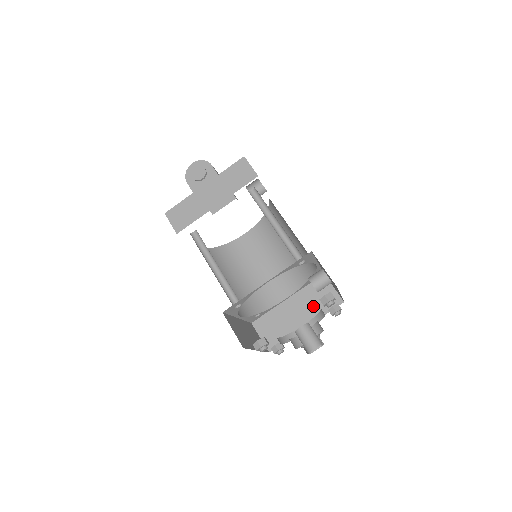
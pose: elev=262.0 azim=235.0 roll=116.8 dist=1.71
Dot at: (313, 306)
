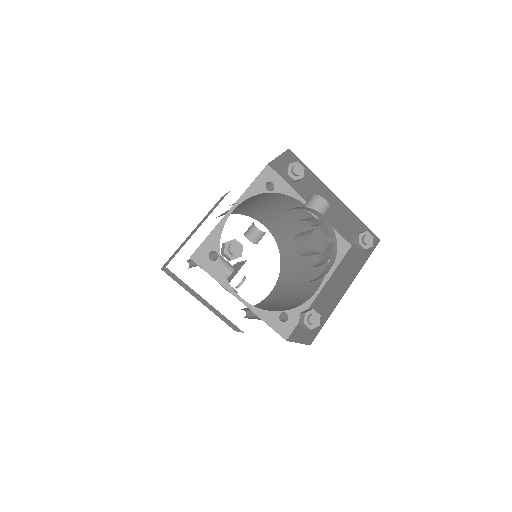
Dot at: (348, 271)
